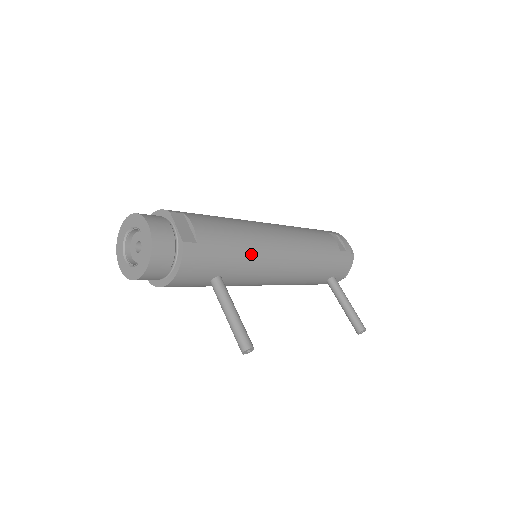
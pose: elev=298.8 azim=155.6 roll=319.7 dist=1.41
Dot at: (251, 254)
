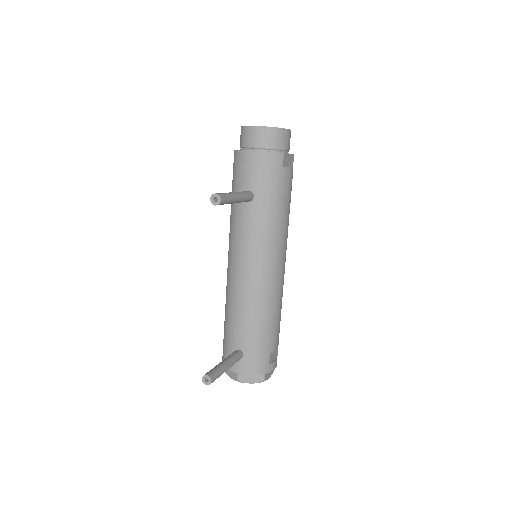
Dot at: (273, 227)
